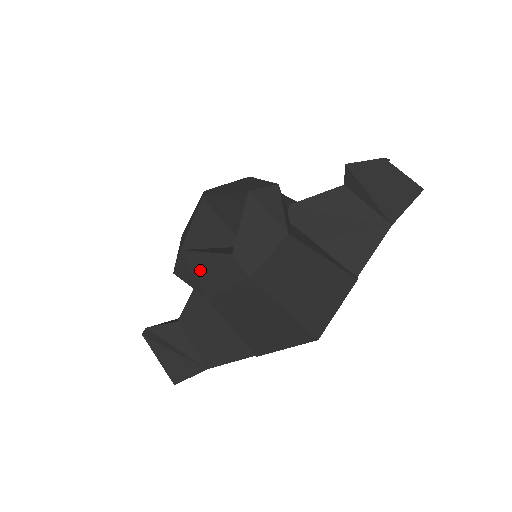
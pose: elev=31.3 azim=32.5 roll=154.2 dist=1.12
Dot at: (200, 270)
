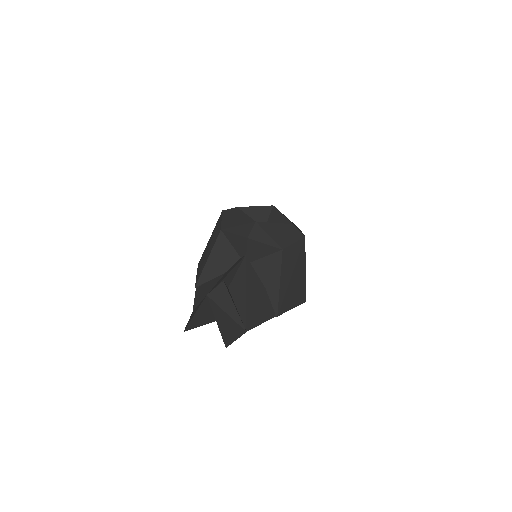
Dot at: (273, 233)
